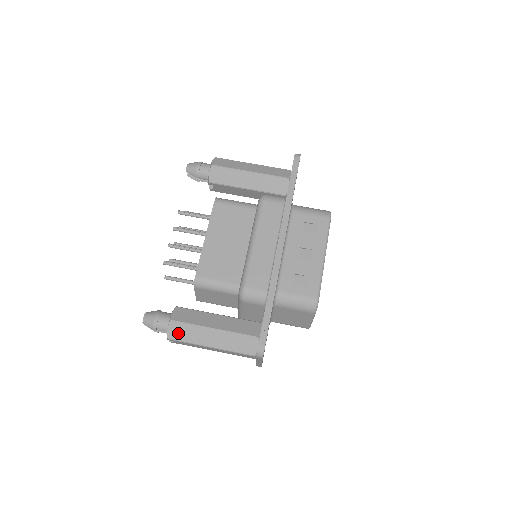
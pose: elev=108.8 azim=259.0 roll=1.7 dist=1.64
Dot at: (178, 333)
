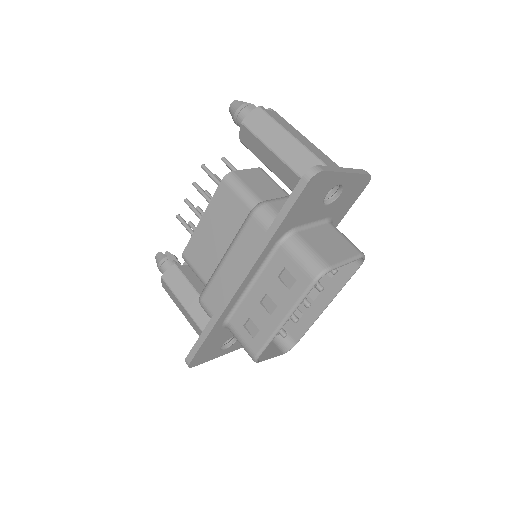
Dot at: (167, 289)
